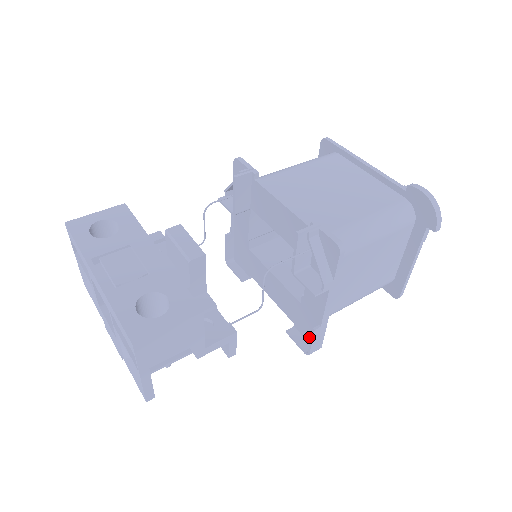
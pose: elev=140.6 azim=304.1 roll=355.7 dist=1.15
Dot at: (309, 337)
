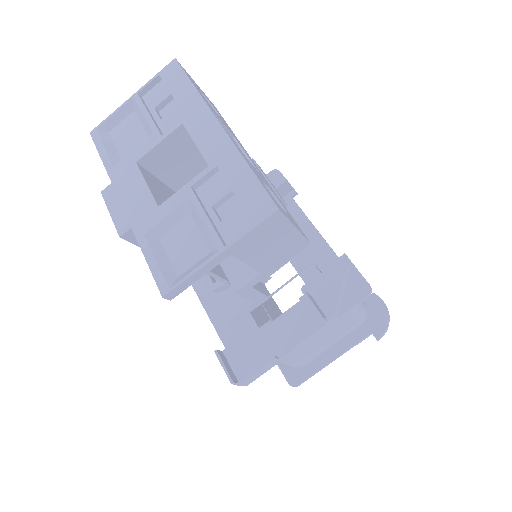
Dot at: (241, 368)
